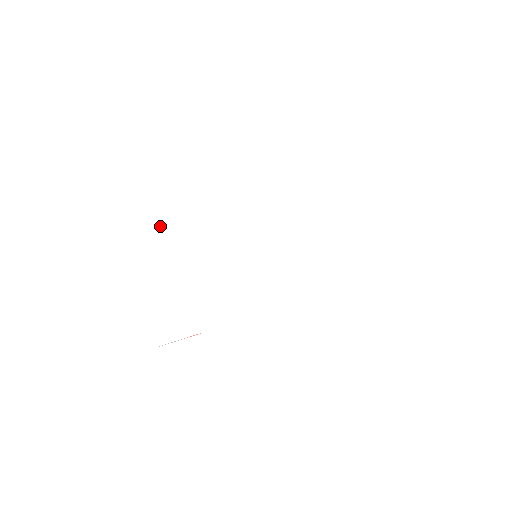
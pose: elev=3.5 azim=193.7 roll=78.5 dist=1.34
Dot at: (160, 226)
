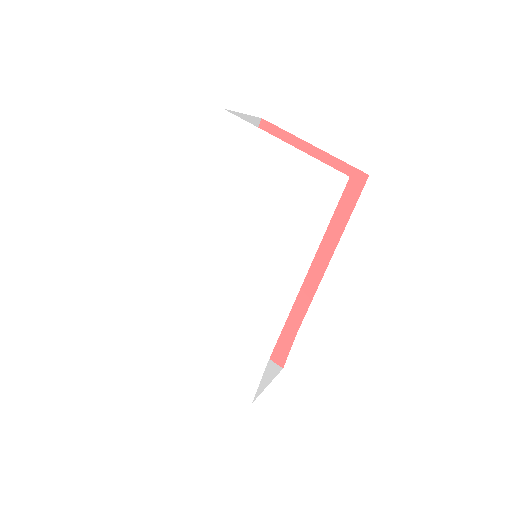
Dot at: (168, 309)
